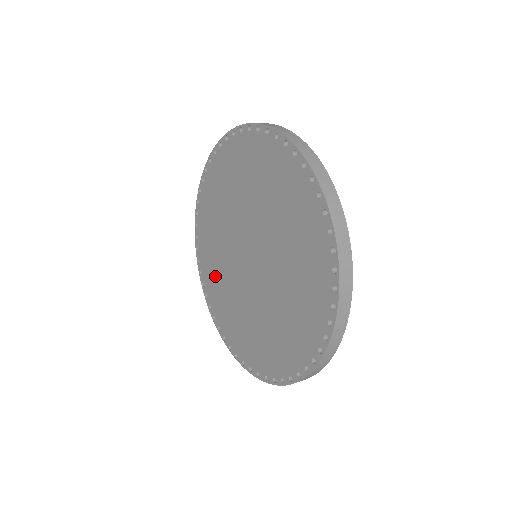
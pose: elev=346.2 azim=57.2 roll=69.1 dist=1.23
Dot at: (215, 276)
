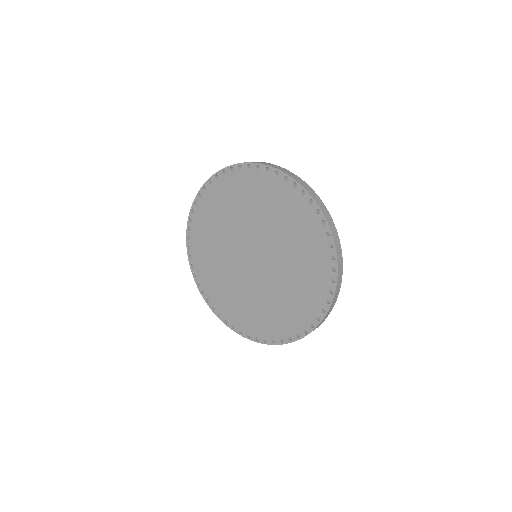
Dot at: (228, 298)
